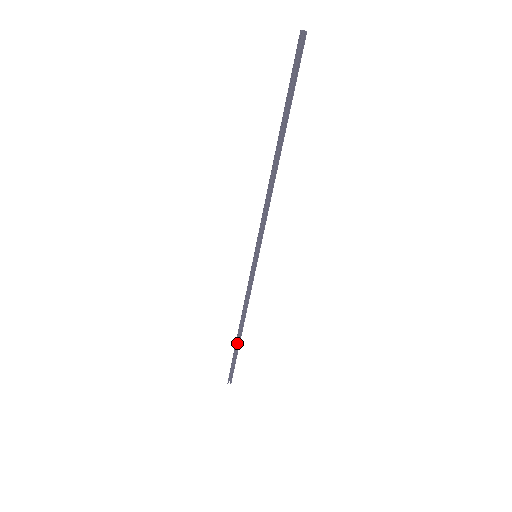
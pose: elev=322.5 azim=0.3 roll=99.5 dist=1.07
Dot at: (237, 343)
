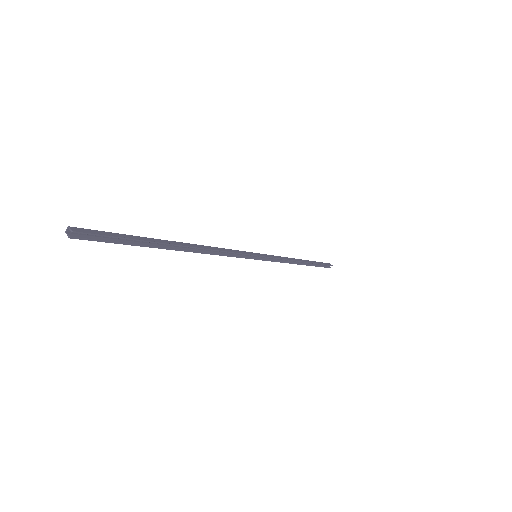
Dot at: occluded
